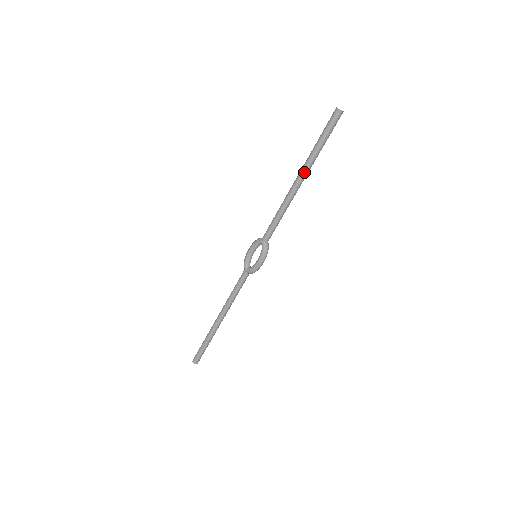
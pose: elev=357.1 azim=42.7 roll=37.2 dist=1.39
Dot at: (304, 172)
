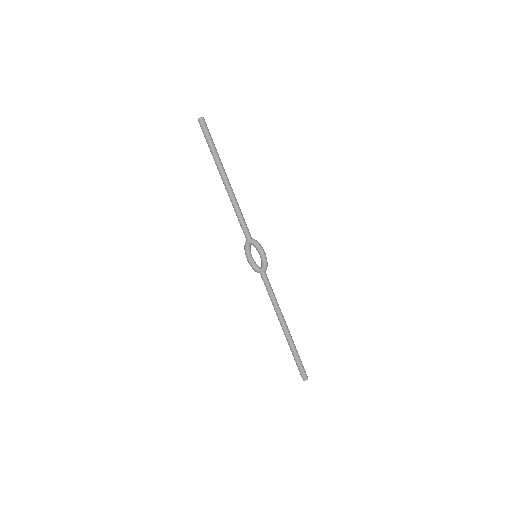
Dot at: (223, 172)
